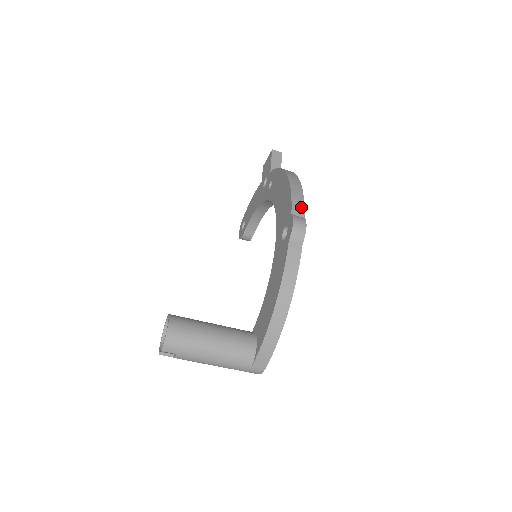
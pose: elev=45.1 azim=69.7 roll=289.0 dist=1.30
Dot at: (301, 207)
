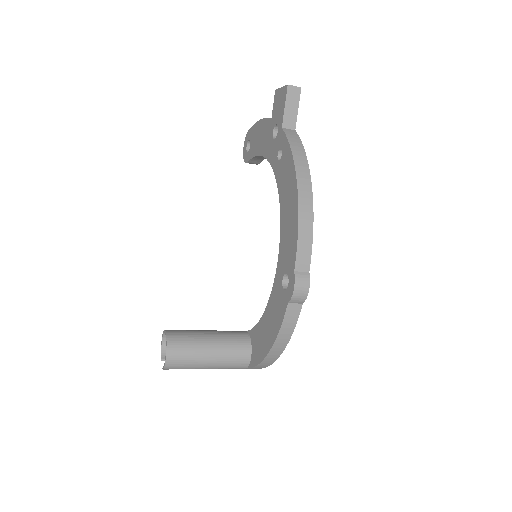
Dot at: (307, 257)
